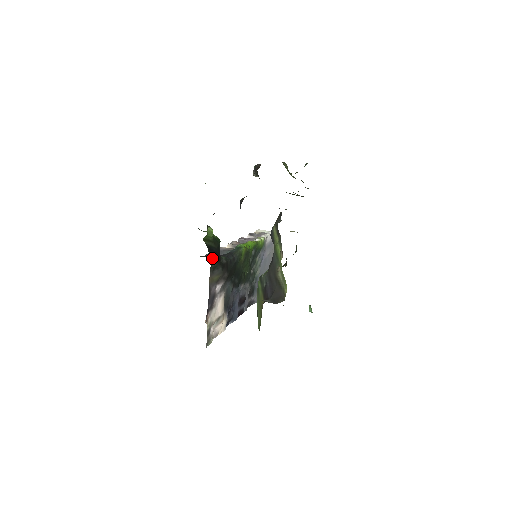
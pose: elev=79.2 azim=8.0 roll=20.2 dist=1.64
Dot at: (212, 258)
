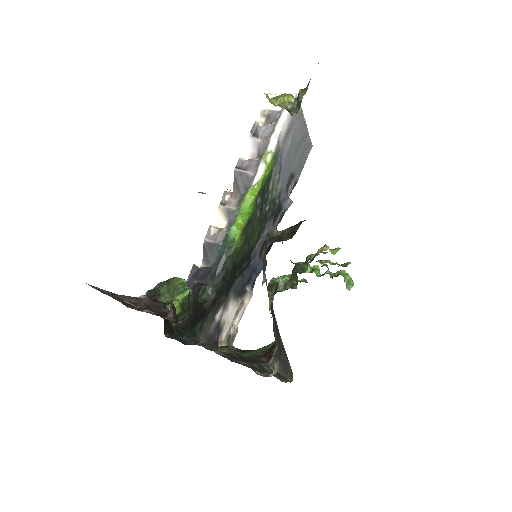
Dot at: (192, 326)
